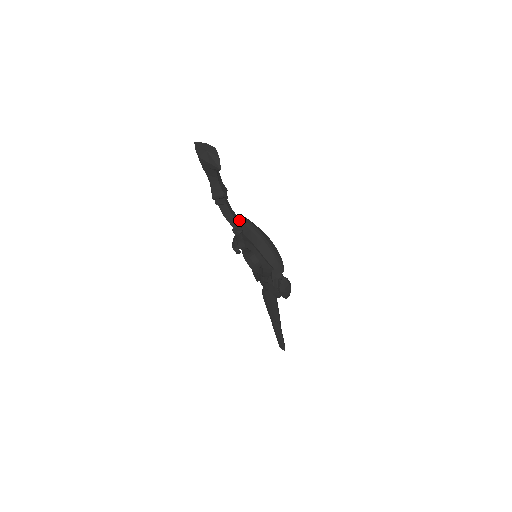
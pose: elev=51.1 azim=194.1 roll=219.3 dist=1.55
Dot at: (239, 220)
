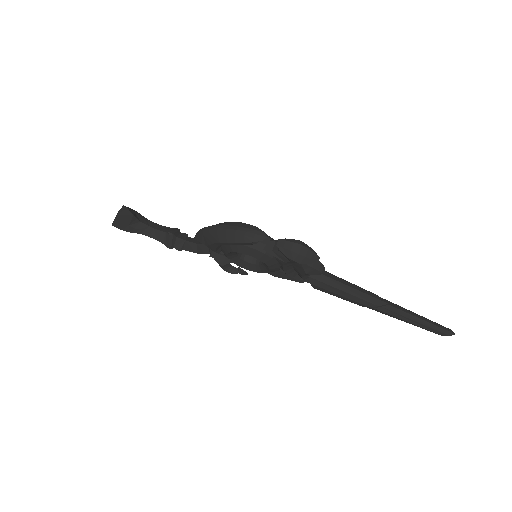
Dot at: (195, 239)
